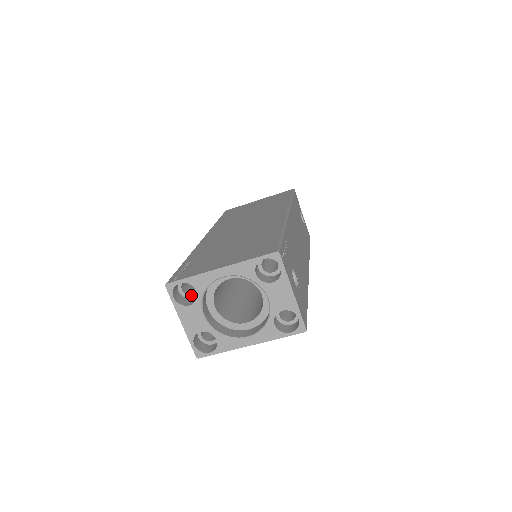
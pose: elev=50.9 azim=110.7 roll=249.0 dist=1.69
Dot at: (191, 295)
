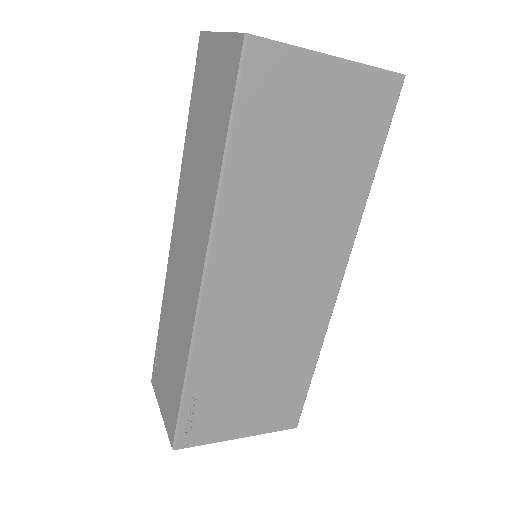
Dot at: occluded
